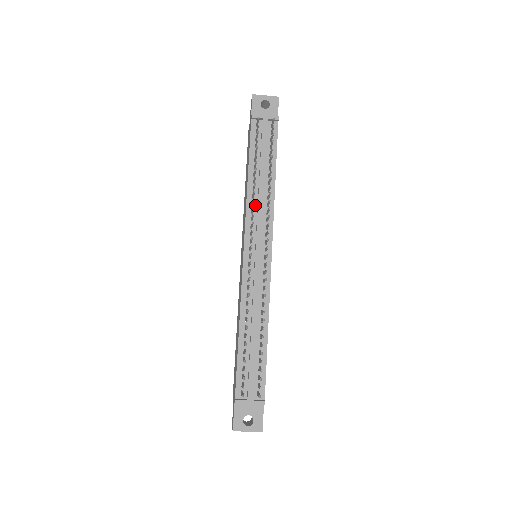
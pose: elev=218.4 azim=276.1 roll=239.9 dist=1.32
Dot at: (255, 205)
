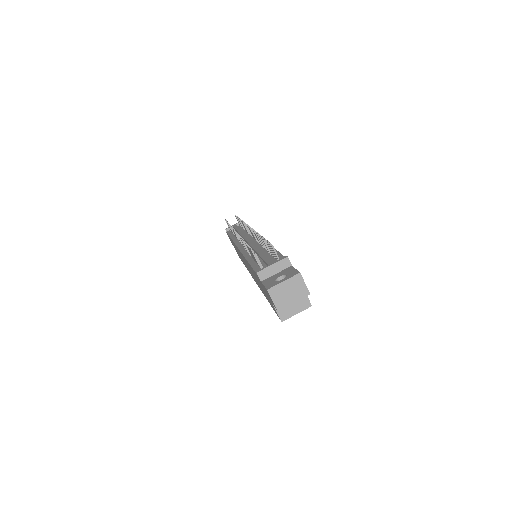
Dot at: occluded
